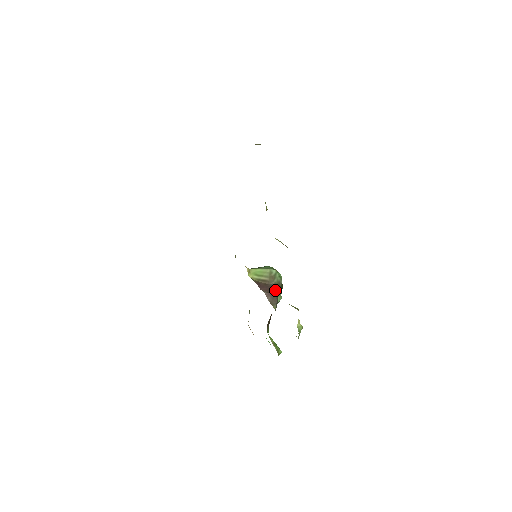
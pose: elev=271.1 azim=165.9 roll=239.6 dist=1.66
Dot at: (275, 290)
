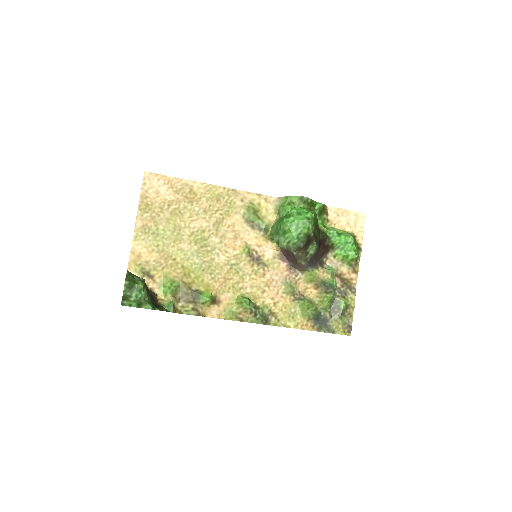
Dot at: (297, 259)
